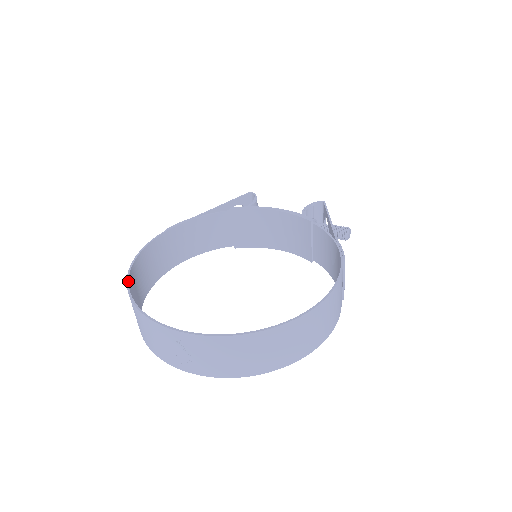
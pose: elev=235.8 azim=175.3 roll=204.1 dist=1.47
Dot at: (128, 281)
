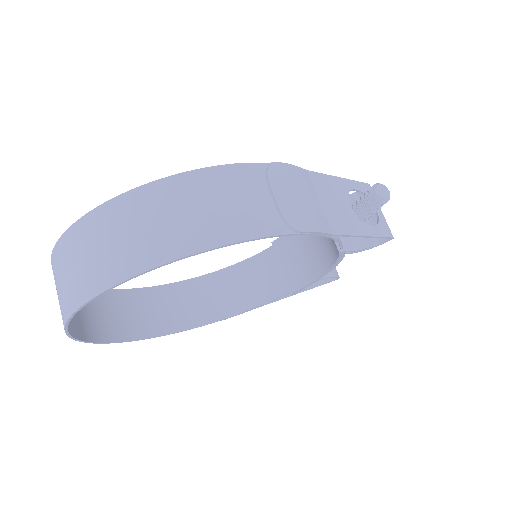
Dot at: (112, 289)
